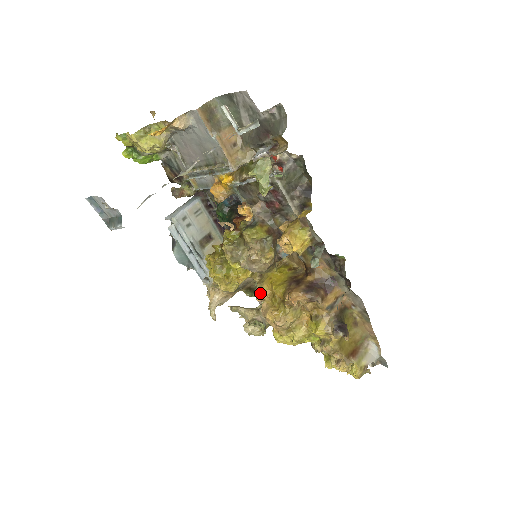
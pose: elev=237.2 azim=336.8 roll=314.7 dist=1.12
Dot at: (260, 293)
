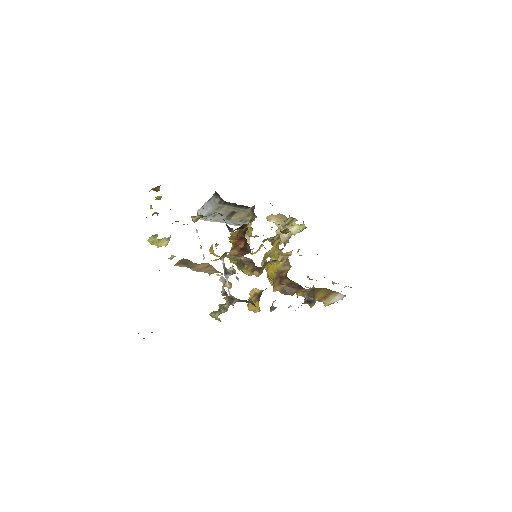
Dot at: occluded
